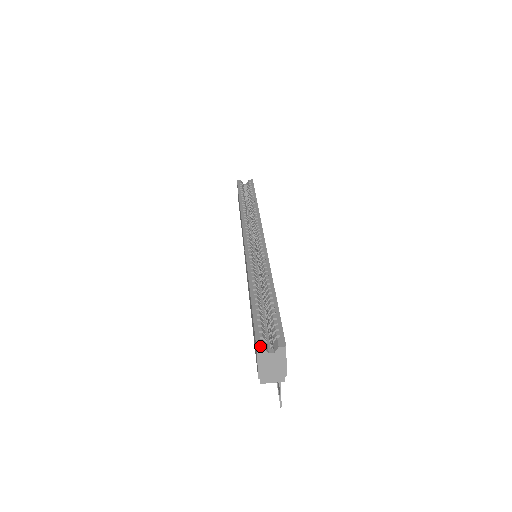
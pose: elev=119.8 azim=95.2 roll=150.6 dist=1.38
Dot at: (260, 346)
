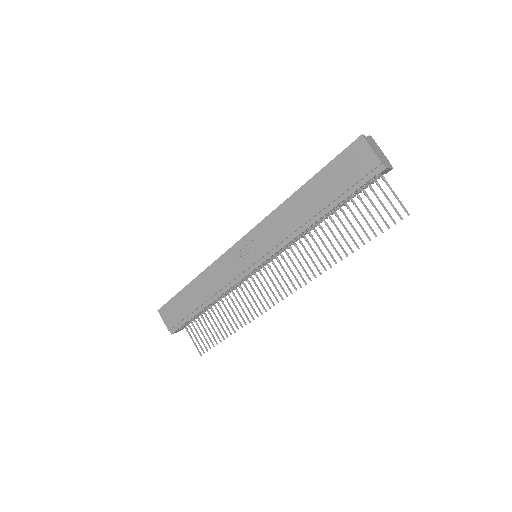
Dot at: (361, 136)
